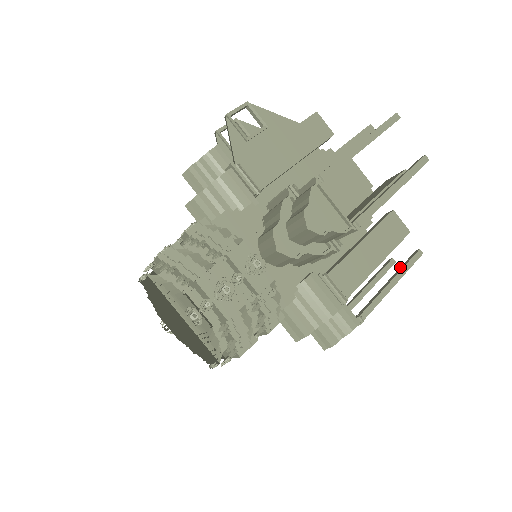
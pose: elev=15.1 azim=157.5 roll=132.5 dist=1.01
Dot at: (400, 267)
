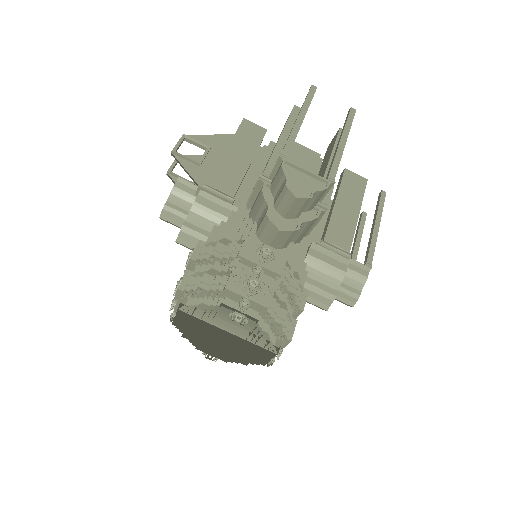
Dot at: (375, 211)
